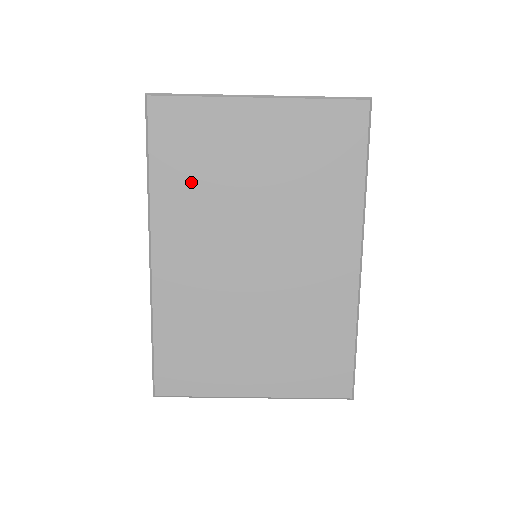
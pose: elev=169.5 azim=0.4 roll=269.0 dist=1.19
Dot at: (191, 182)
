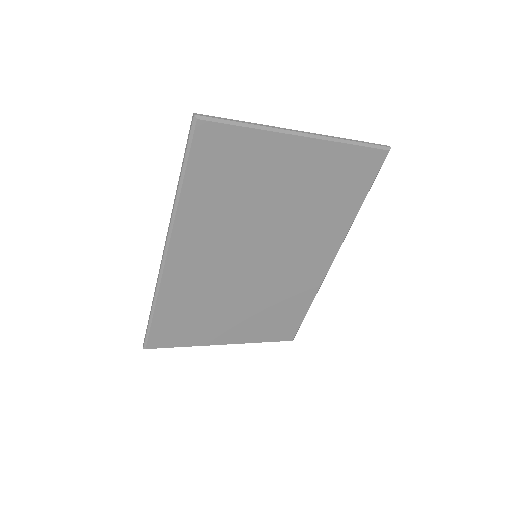
Dot at: (219, 201)
